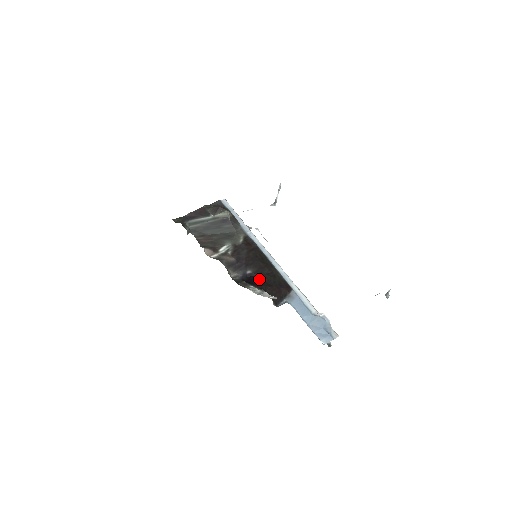
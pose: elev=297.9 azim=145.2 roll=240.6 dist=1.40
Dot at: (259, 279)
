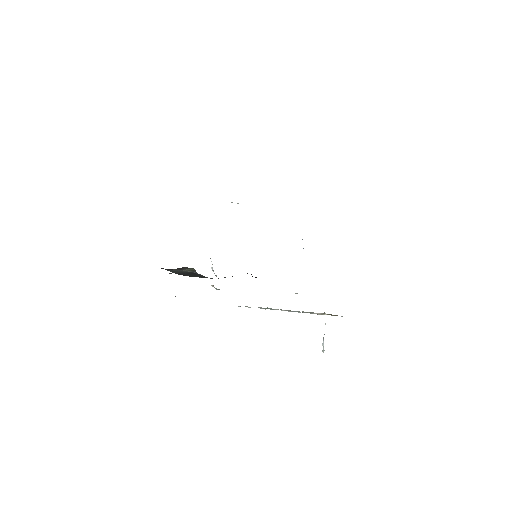
Dot at: occluded
